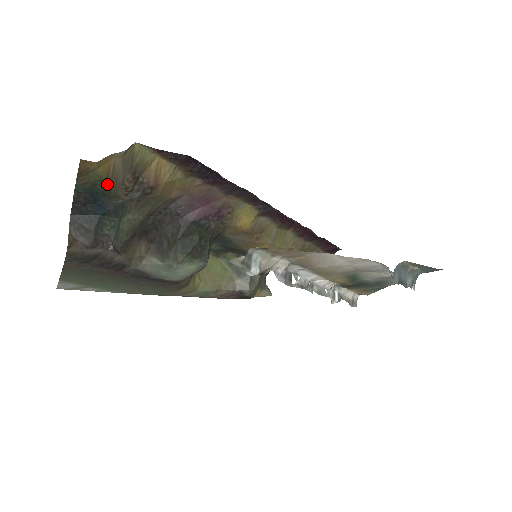
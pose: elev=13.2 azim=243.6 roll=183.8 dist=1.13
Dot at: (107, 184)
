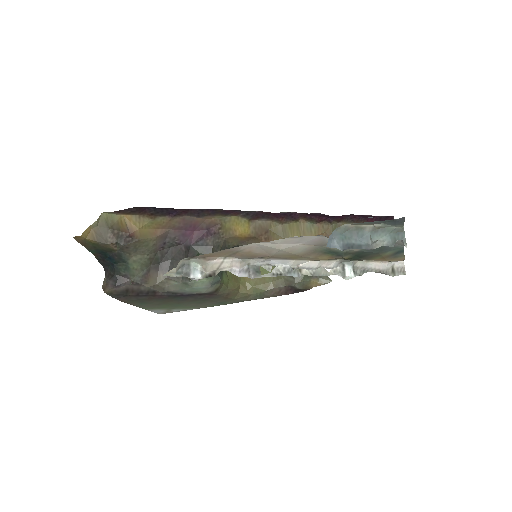
Dot at: (99, 245)
